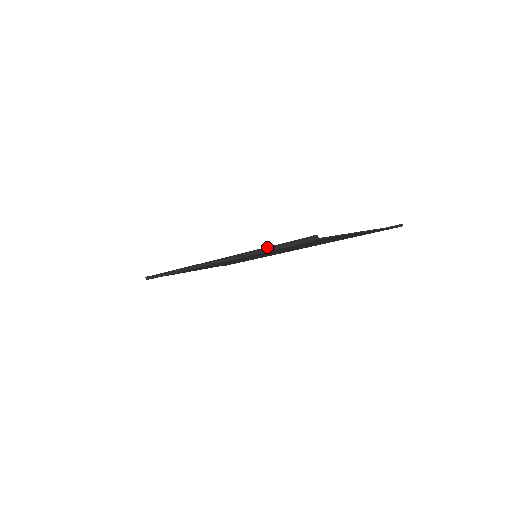
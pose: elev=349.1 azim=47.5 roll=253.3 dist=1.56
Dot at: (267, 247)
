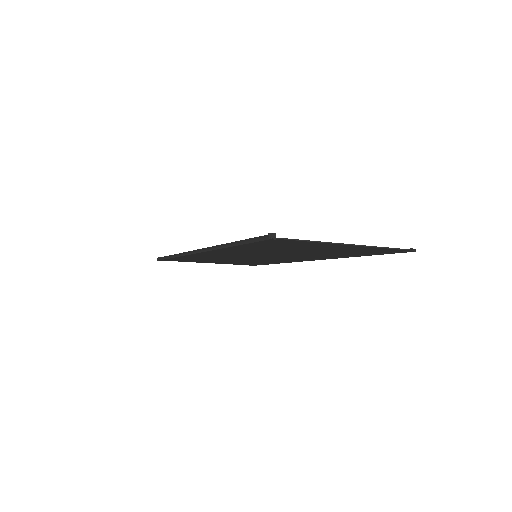
Dot at: (236, 241)
